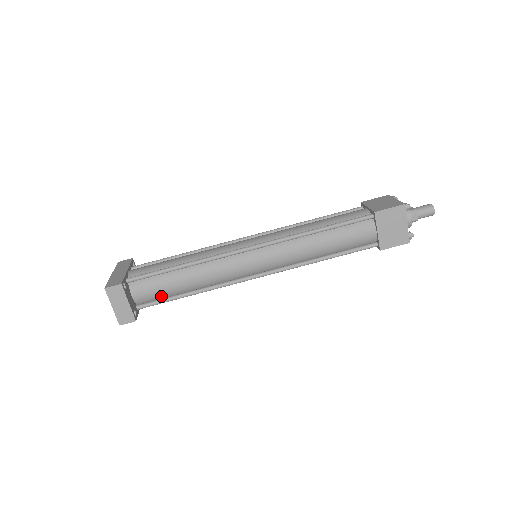
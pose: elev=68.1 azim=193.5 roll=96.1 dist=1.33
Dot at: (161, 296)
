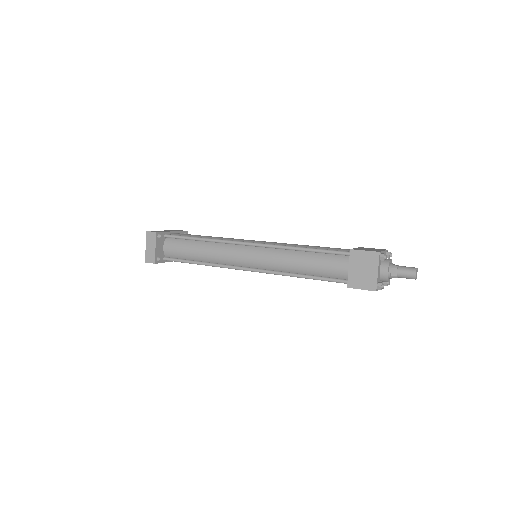
Dot at: (181, 256)
